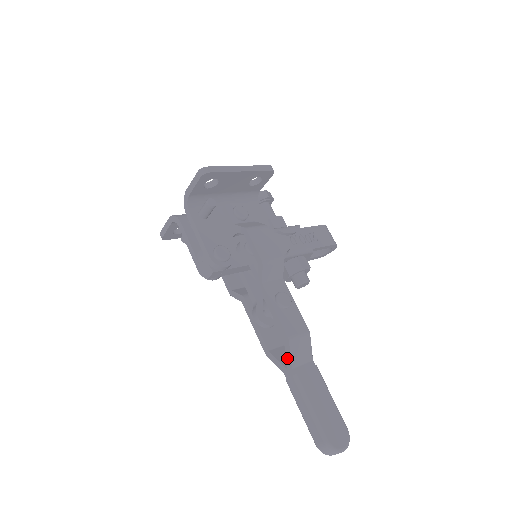
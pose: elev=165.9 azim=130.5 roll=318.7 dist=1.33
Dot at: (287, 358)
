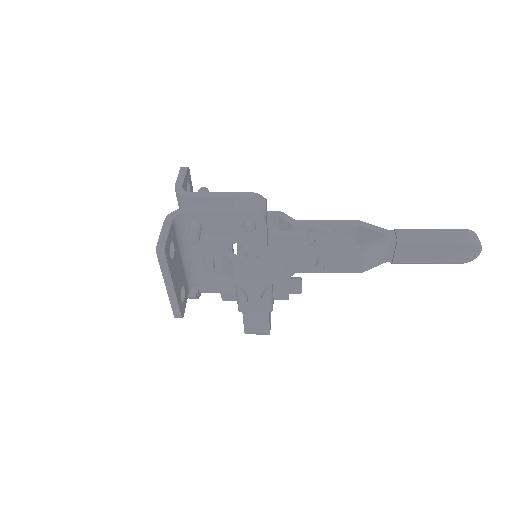
Dot at: (376, 229)
